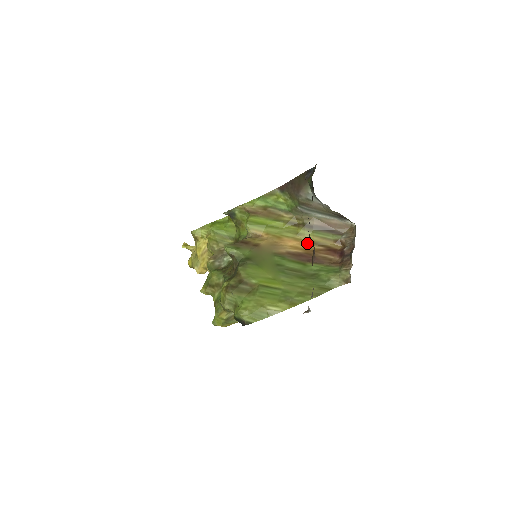
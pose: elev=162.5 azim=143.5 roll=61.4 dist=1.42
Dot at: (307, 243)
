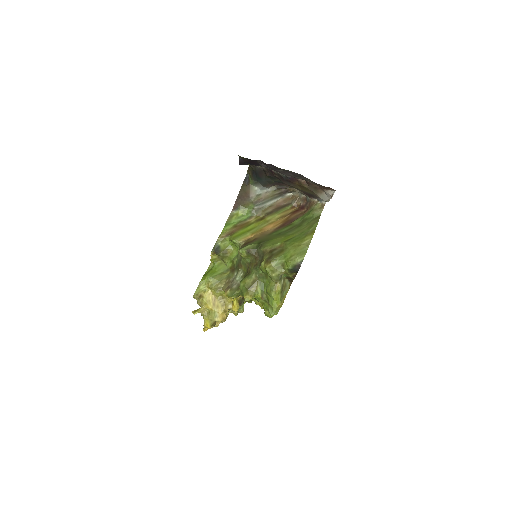
Dot at: (279, 220)
